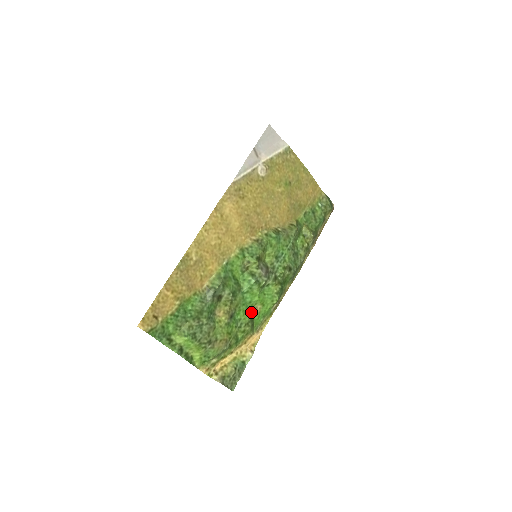
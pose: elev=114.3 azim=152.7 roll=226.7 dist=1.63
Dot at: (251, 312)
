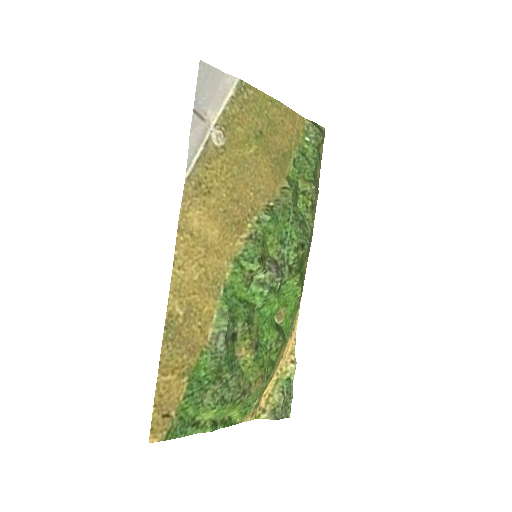
Dot at: (276, 322)
